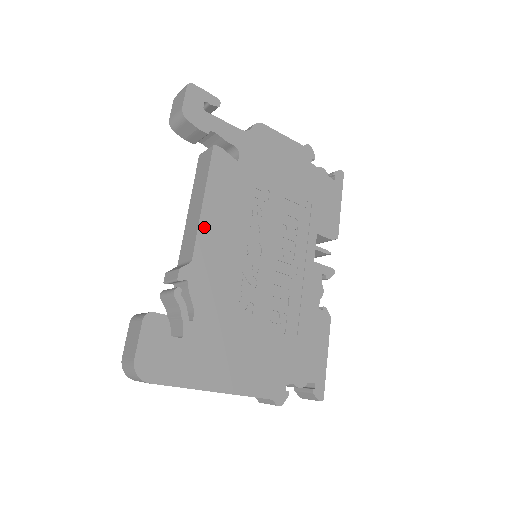
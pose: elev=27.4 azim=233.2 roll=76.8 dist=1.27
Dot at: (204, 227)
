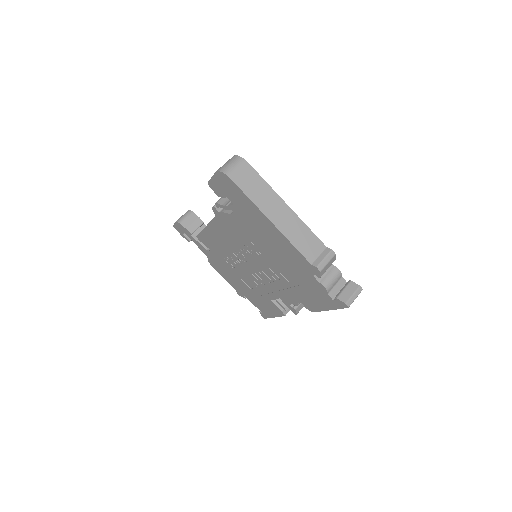
Dot at: occluded
